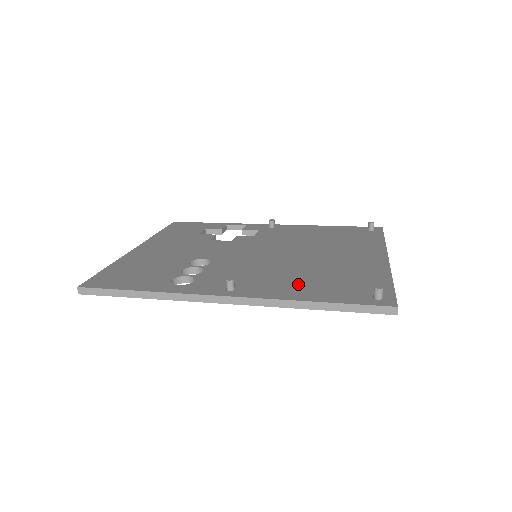
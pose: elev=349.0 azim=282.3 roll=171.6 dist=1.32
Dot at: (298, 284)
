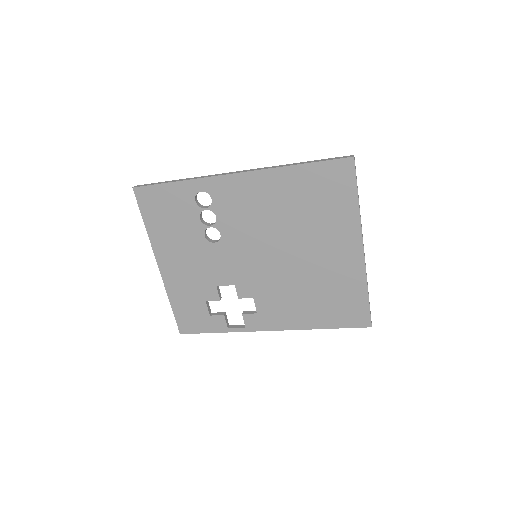
Dot at: occluded
